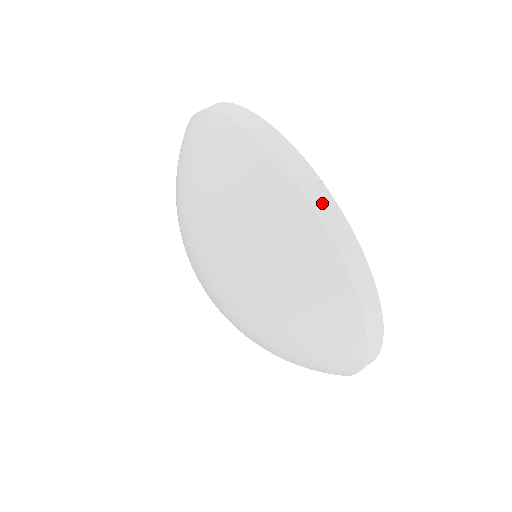
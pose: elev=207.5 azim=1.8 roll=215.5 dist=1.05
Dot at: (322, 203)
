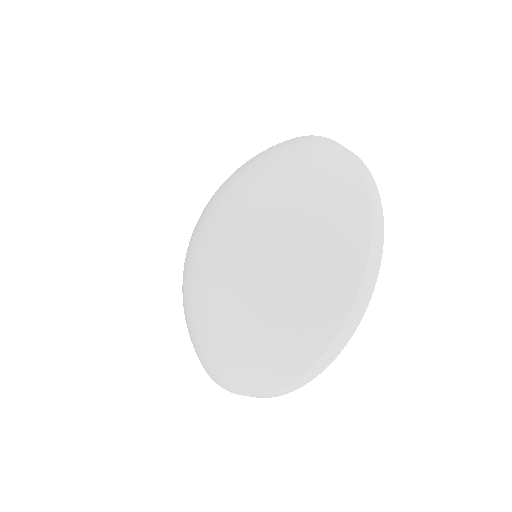
Dot at: (358, 160)
